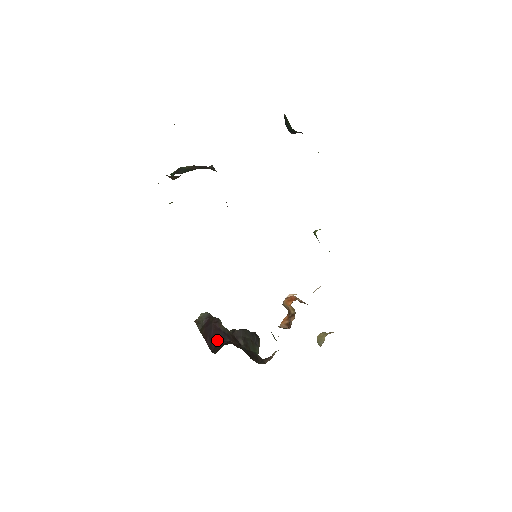
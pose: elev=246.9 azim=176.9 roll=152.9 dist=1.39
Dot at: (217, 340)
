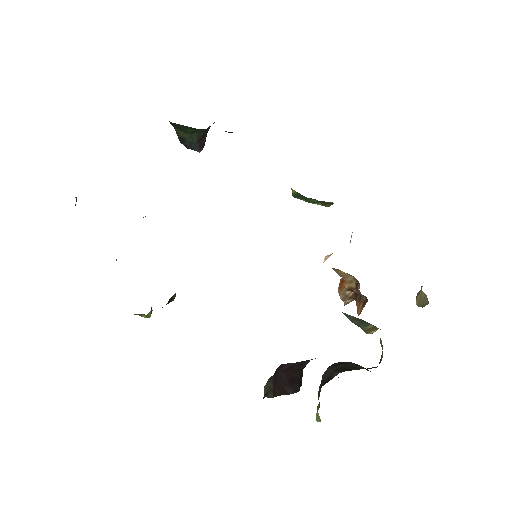
Dot at: (295, 375)
